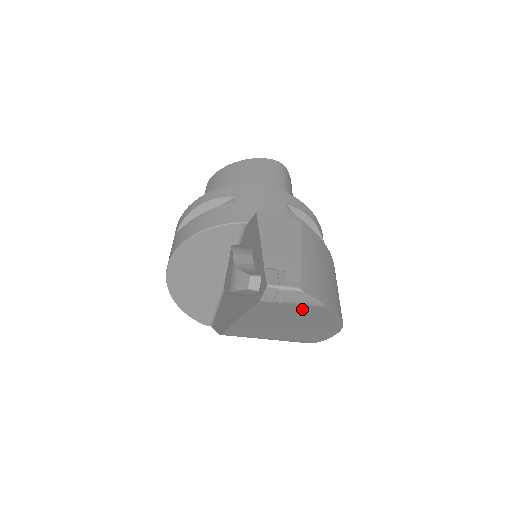
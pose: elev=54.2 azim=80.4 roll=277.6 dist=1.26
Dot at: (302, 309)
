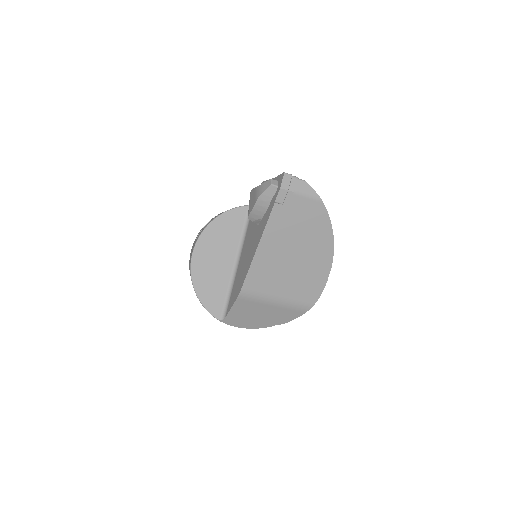
Dot at: (306, 208)
